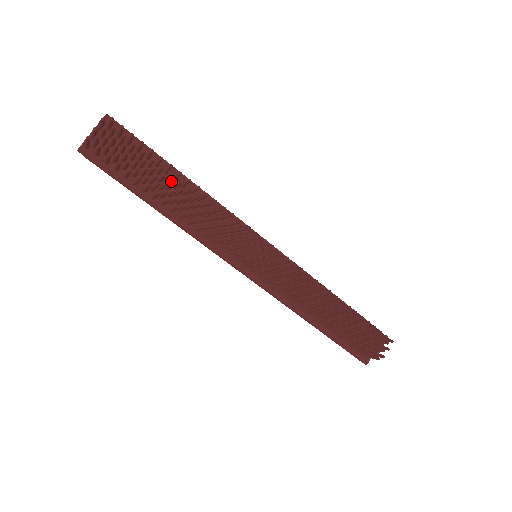
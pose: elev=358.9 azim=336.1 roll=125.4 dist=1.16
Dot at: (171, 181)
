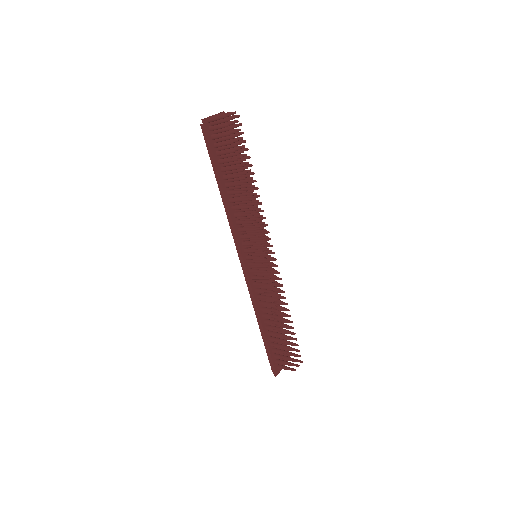
Dot at: occluded
